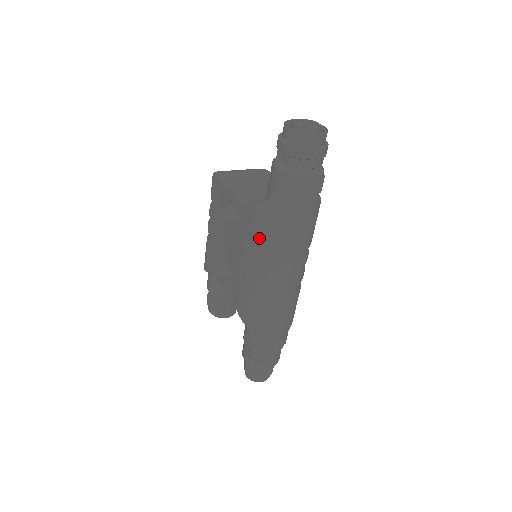
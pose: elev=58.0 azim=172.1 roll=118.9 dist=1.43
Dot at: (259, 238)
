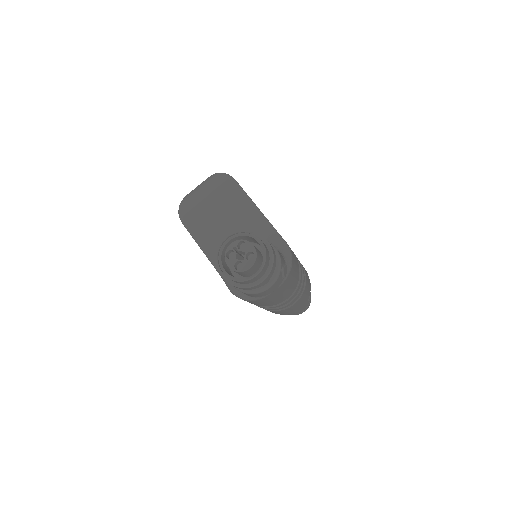
Dot at: occluded
